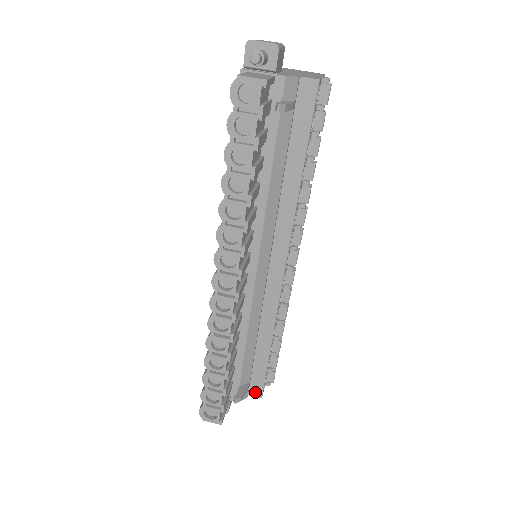
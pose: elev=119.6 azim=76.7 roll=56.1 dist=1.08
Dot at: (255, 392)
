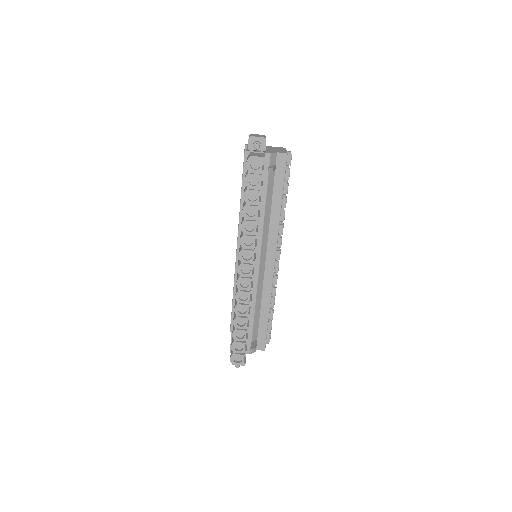
Dot at: (260, 347)
